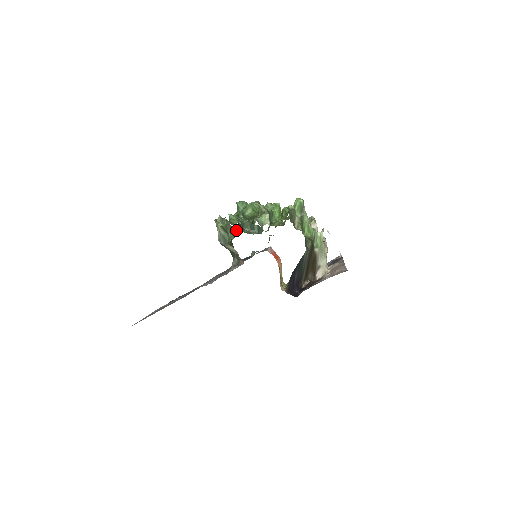
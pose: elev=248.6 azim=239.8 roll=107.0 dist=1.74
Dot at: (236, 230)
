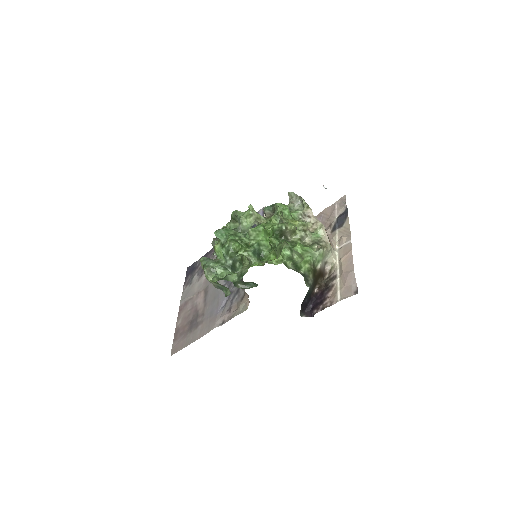
Dot at: occluded
